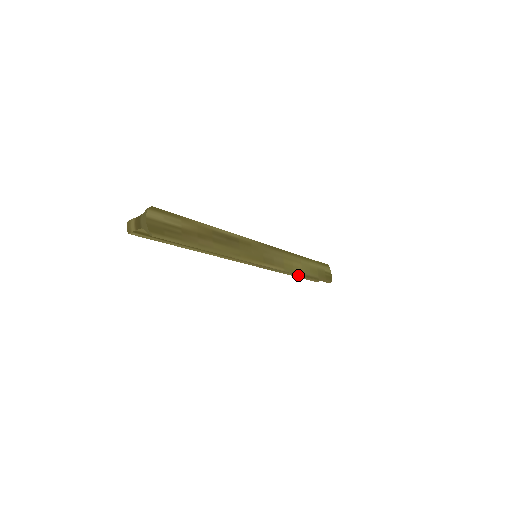
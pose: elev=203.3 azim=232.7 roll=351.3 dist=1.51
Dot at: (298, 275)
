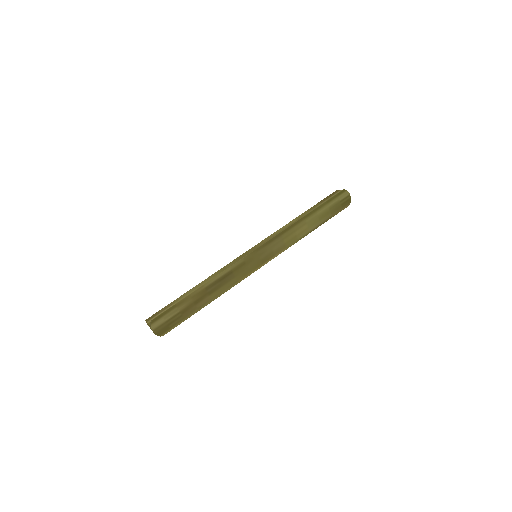
Dot at: occluded
